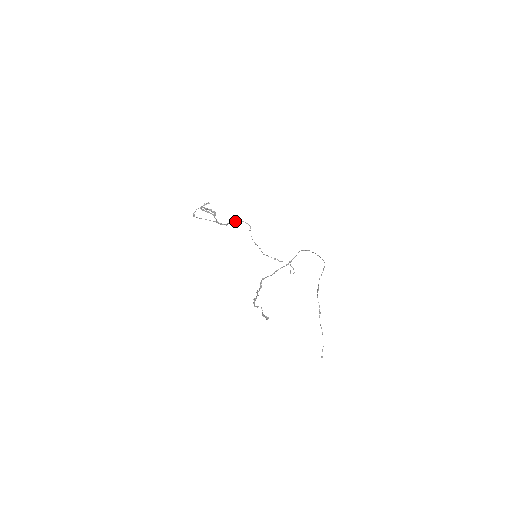
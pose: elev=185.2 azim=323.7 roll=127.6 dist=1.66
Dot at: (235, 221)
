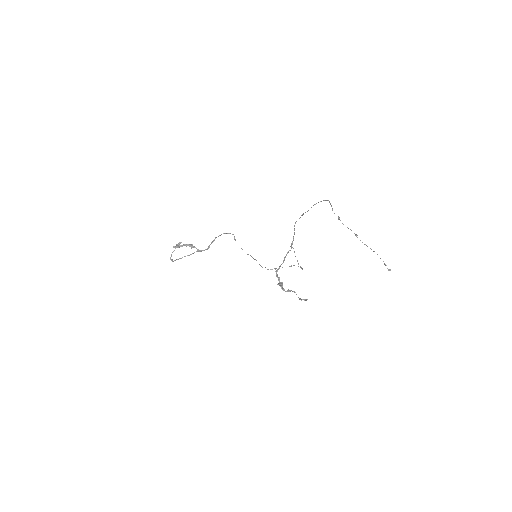
Dot at: (215, 237)
